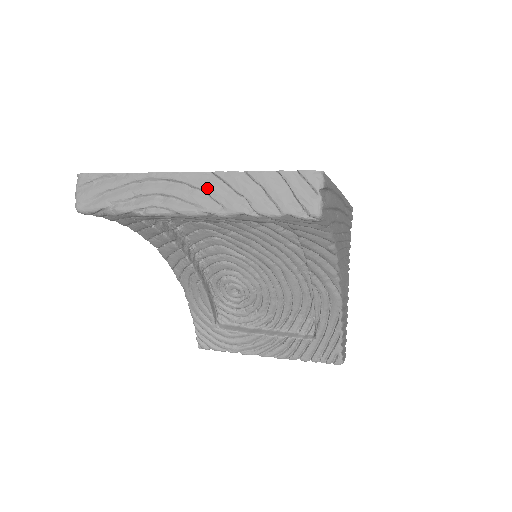
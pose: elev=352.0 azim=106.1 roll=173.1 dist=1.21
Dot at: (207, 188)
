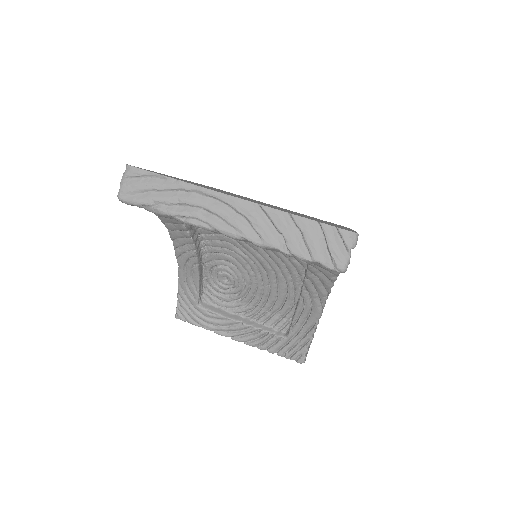
Dot at: (251, 217)
